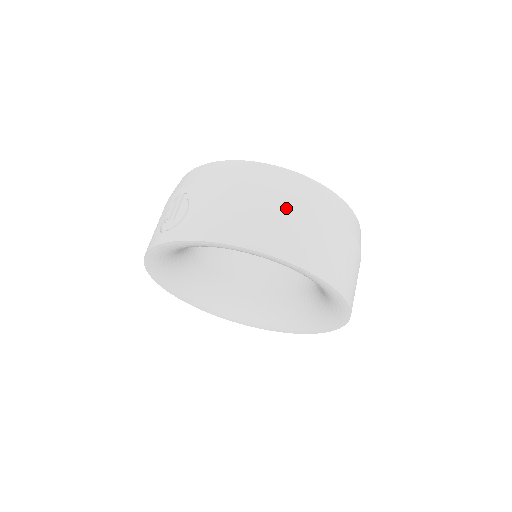
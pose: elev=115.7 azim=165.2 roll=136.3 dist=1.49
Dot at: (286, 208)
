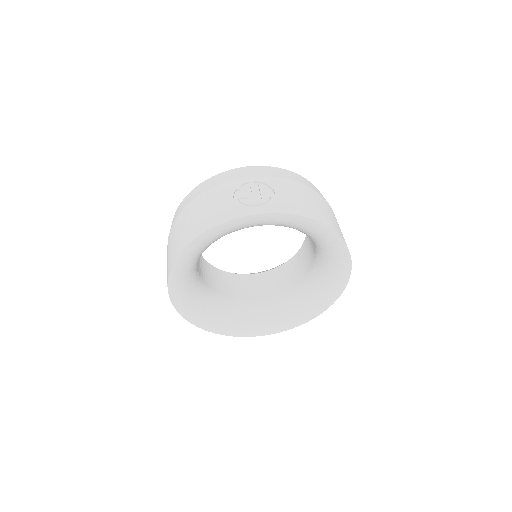
Dot at: (331, 211)
